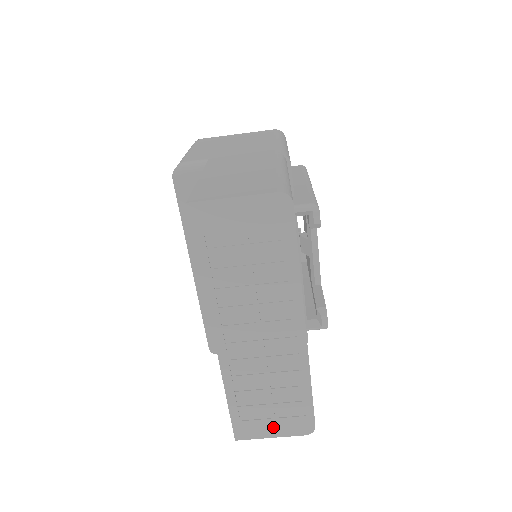
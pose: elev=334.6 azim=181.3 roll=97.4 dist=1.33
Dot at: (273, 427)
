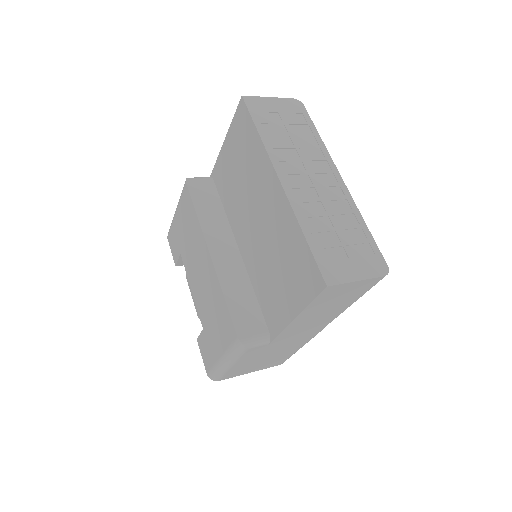
Dot at: (354, 268)
